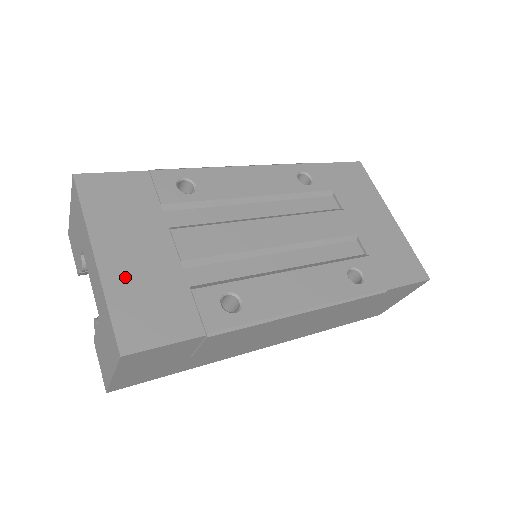
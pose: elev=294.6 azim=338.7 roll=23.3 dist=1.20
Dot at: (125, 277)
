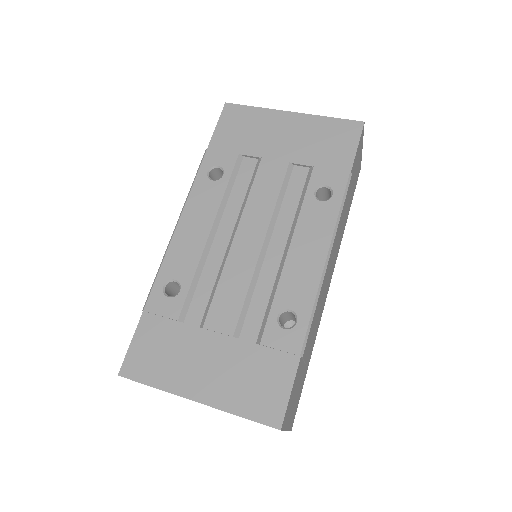
Dot at: (223, 389)
